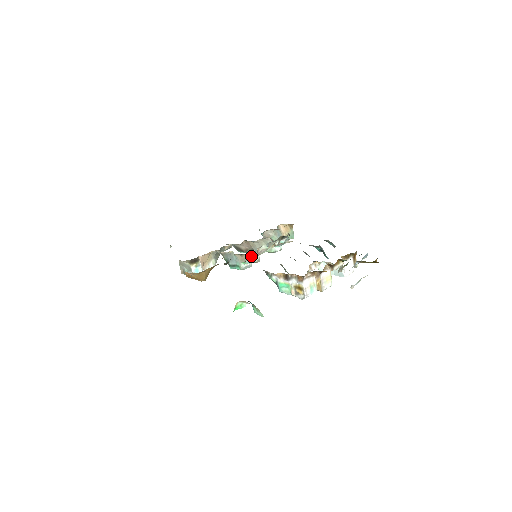
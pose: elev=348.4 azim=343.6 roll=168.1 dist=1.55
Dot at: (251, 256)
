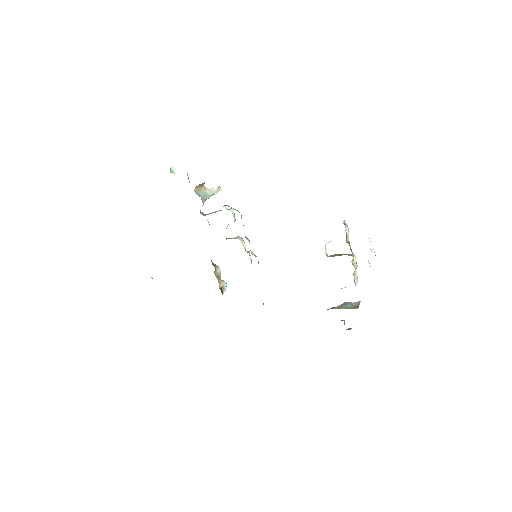
Dot at: (258, 263)
